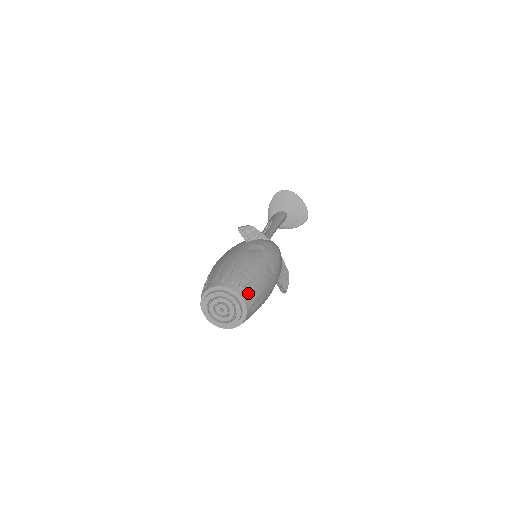
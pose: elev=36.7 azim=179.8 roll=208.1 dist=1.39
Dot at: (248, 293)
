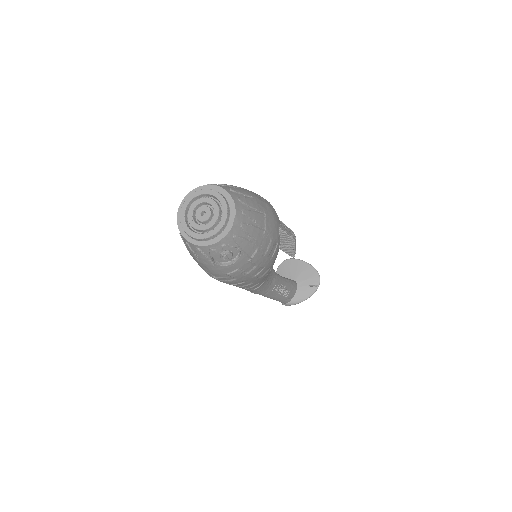
Dot at: (231, 188)
